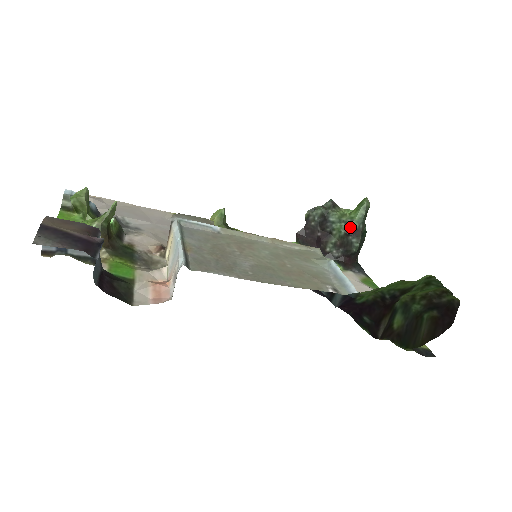
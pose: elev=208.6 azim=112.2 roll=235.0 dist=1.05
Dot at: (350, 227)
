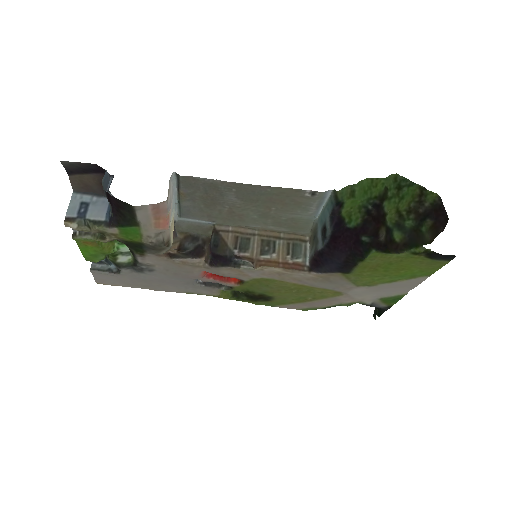
Dot at: occluded
